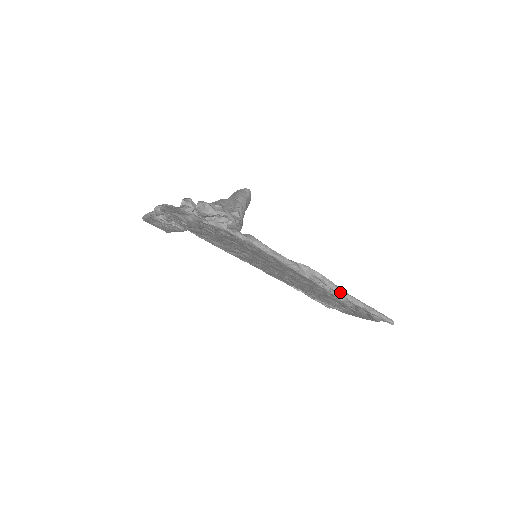
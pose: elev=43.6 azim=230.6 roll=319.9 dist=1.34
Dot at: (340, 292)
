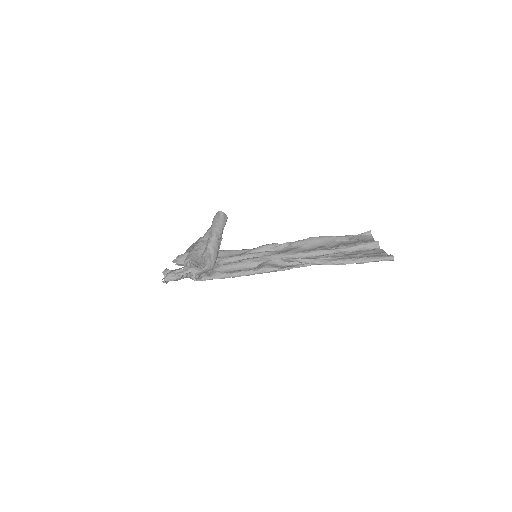
Dot at: (321, 264)
